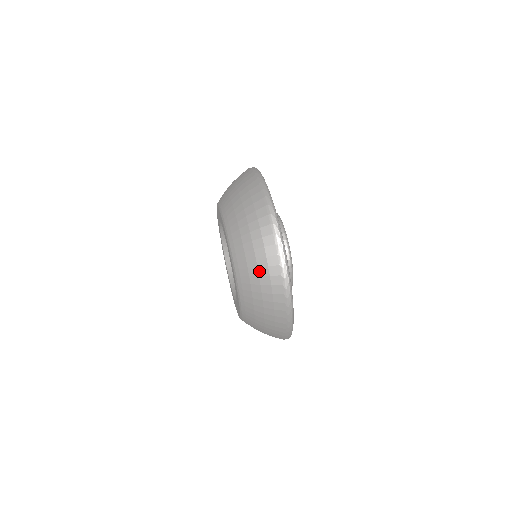
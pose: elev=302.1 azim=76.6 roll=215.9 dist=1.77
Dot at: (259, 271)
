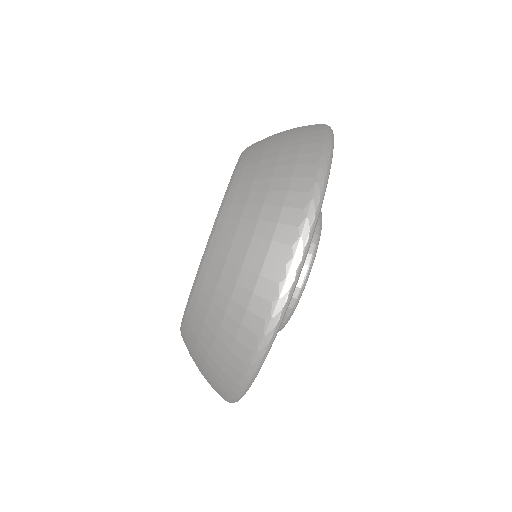
Dot at: occluded
